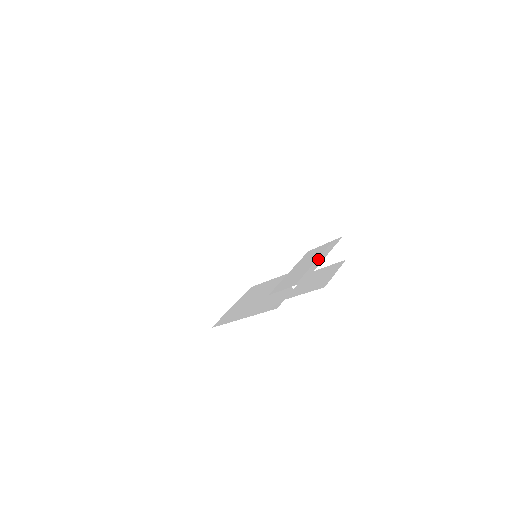
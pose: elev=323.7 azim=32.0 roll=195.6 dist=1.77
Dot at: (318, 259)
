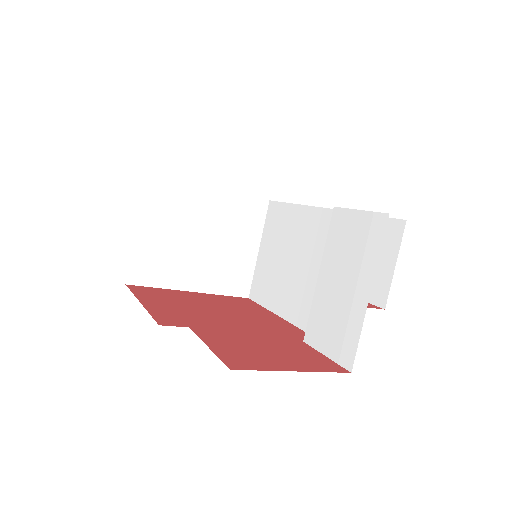
Dot at: (359, 286)
